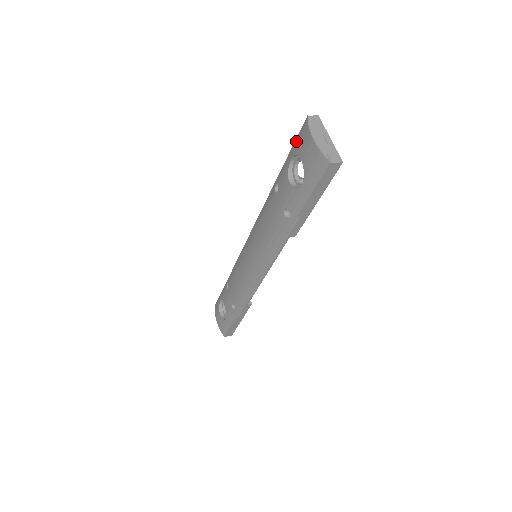
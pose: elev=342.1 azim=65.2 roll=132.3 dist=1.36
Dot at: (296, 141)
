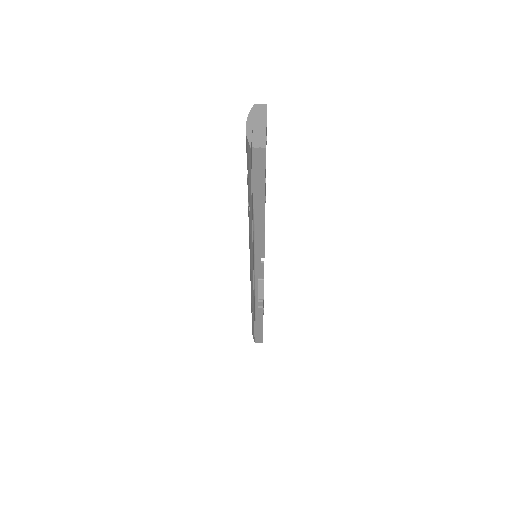
Dot at: occluded
